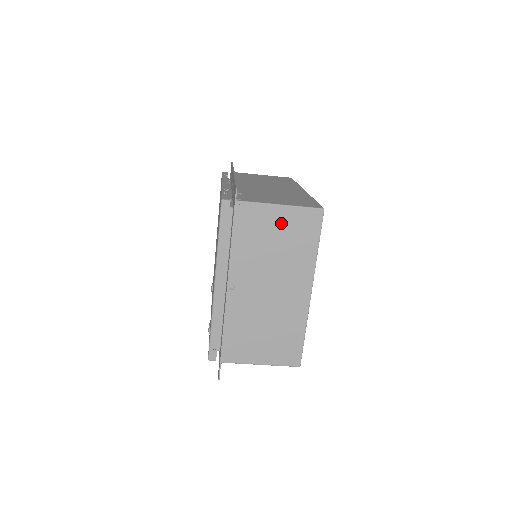
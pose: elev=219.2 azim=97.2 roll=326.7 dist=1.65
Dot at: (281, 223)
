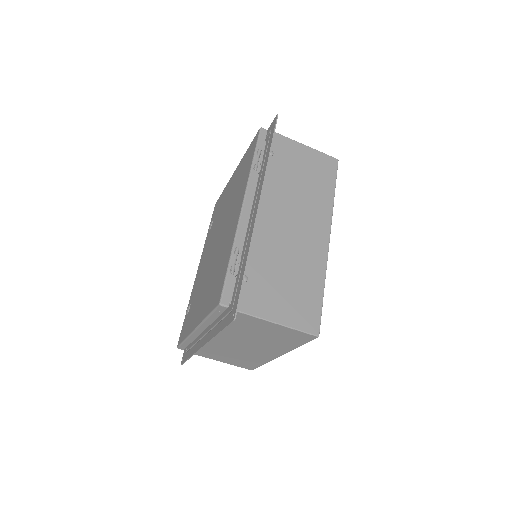
Dot at: (272, 330)
